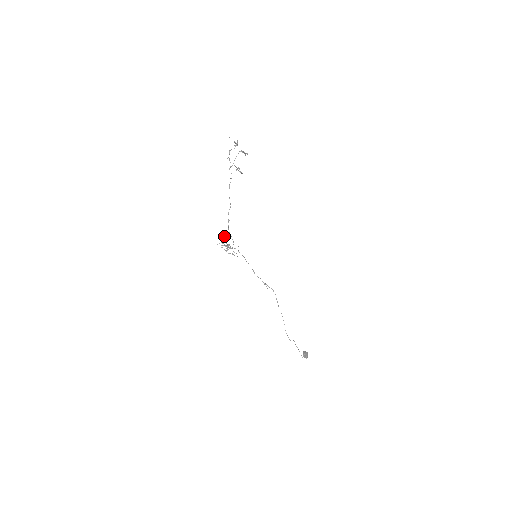
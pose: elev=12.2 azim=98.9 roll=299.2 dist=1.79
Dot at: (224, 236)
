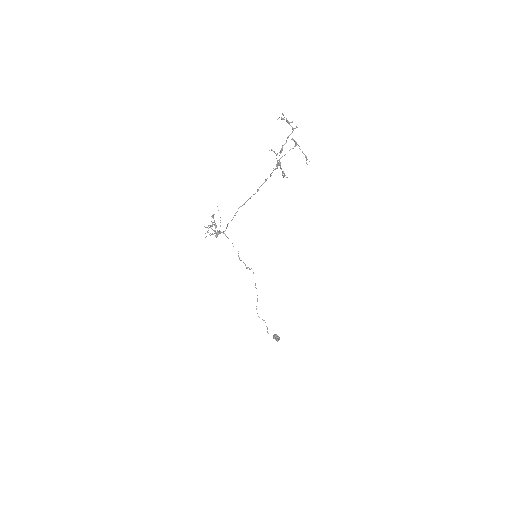
Dot at: occluded
